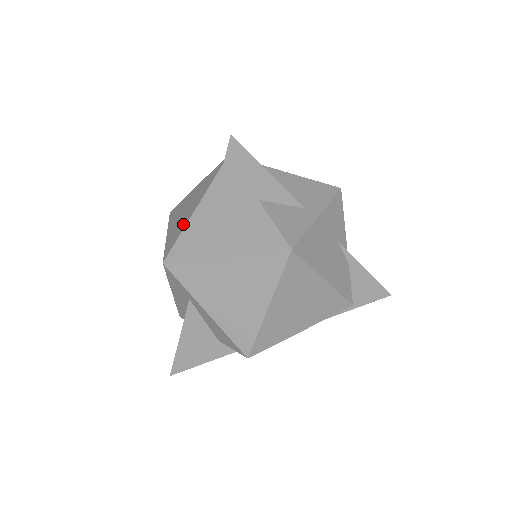
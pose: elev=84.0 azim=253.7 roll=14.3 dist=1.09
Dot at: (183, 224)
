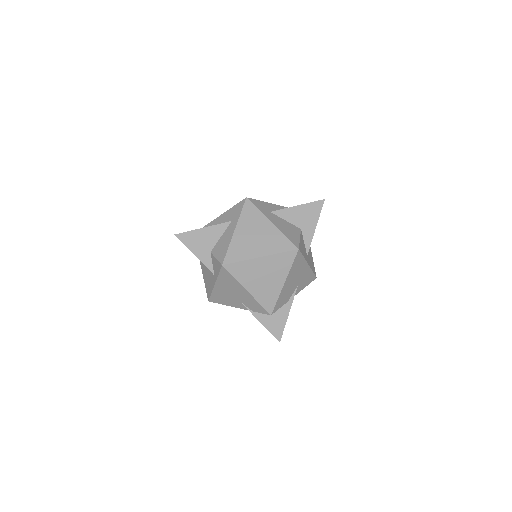
Dot at: occluded
